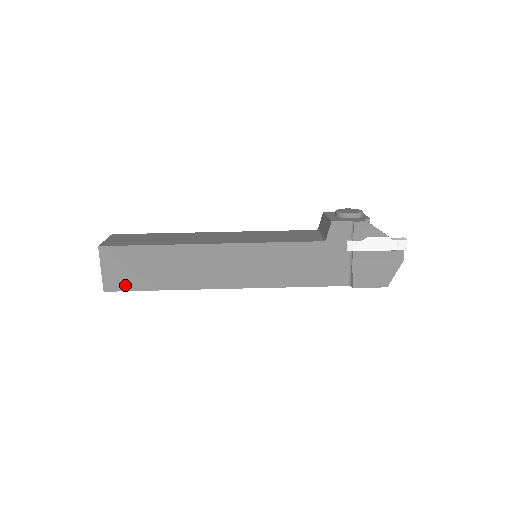
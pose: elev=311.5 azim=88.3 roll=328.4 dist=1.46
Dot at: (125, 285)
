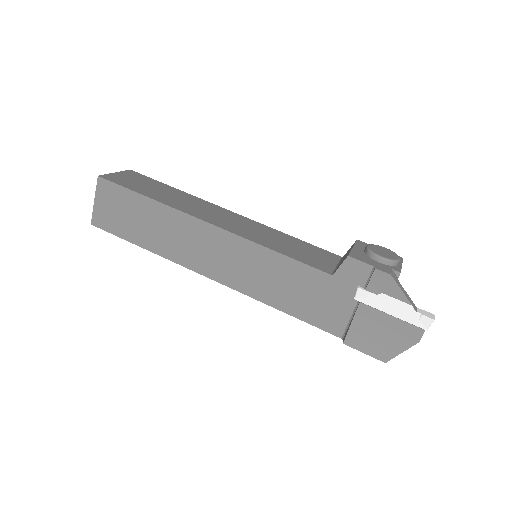
Dot at: (111, 227)
